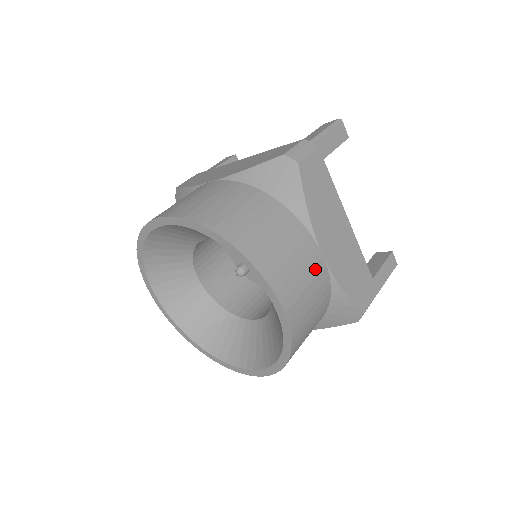
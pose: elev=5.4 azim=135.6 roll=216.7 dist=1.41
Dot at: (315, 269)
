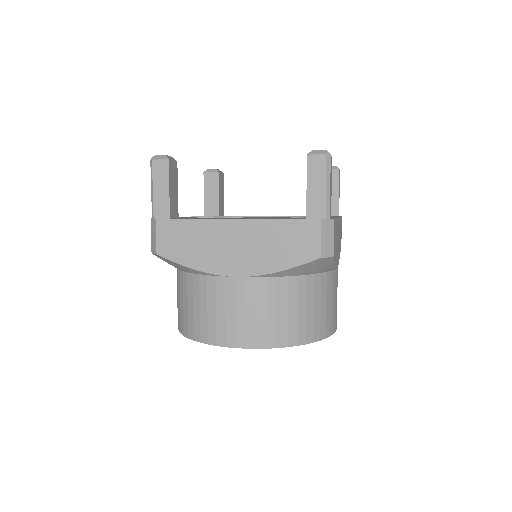
Dot at: (337, 281)
